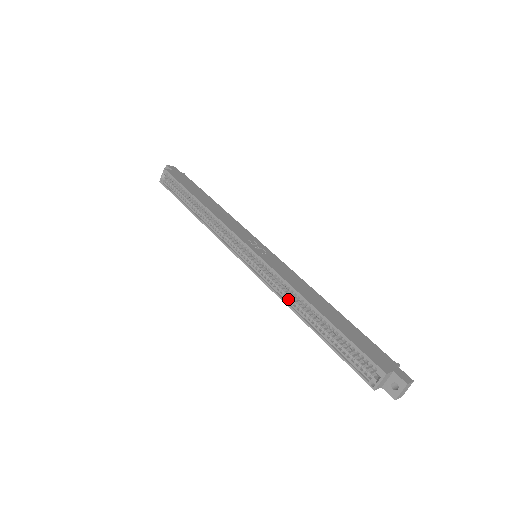
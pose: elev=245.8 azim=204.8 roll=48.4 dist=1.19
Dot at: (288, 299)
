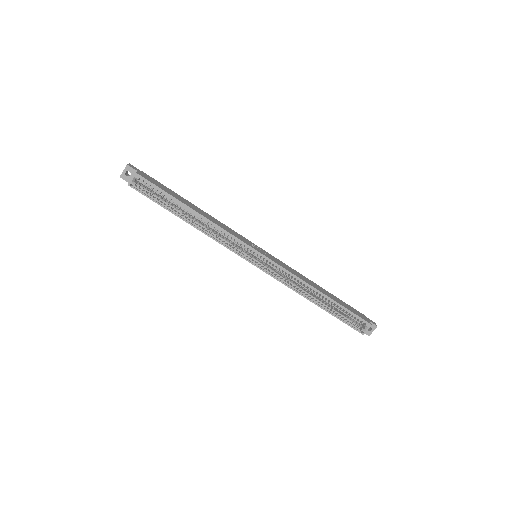
Dot at: (296, 288)
